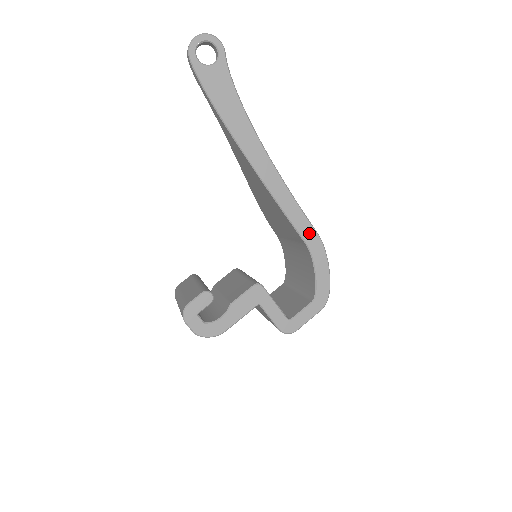
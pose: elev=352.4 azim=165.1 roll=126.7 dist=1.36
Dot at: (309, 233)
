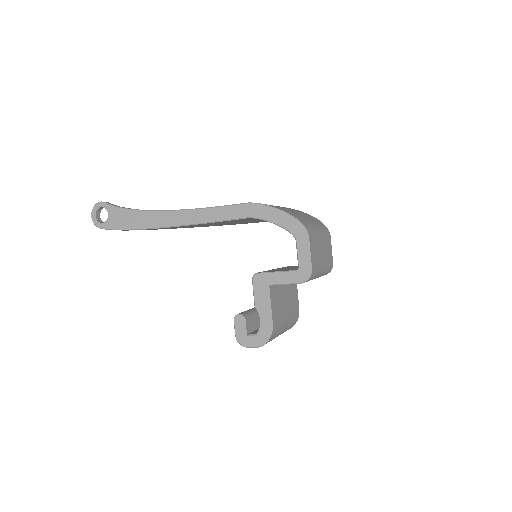
Dot at: (240, 210)
